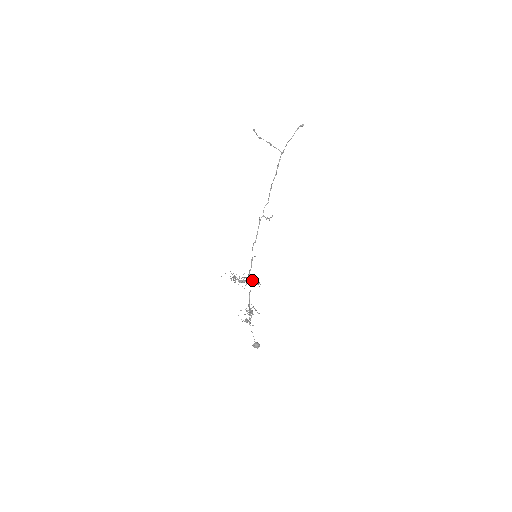
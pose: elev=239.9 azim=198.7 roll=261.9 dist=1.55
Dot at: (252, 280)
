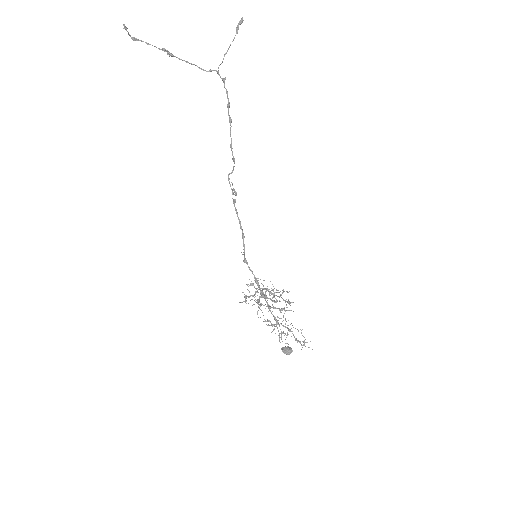
Dot at: (275, 292)
